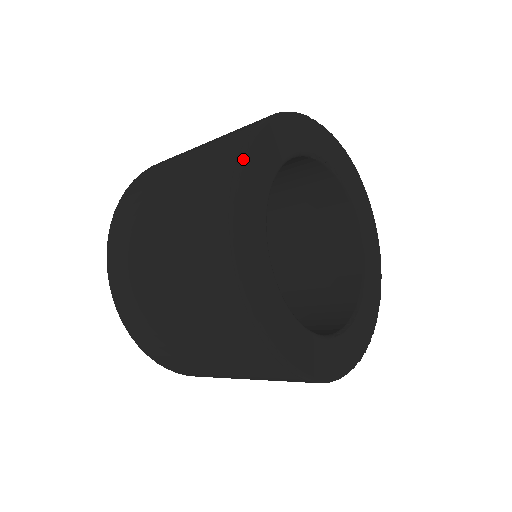
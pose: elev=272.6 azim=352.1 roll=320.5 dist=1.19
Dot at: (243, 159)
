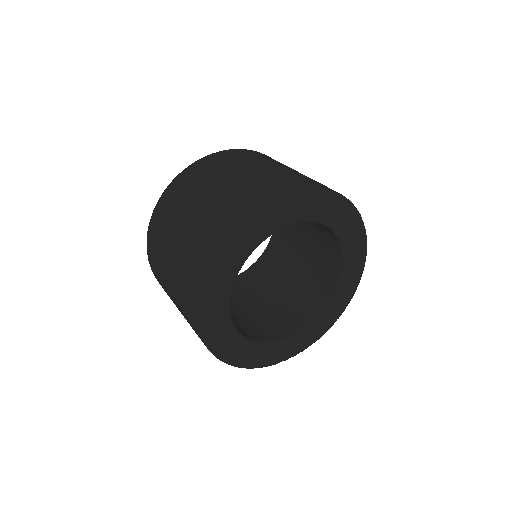
Dot at: (221, 250)
